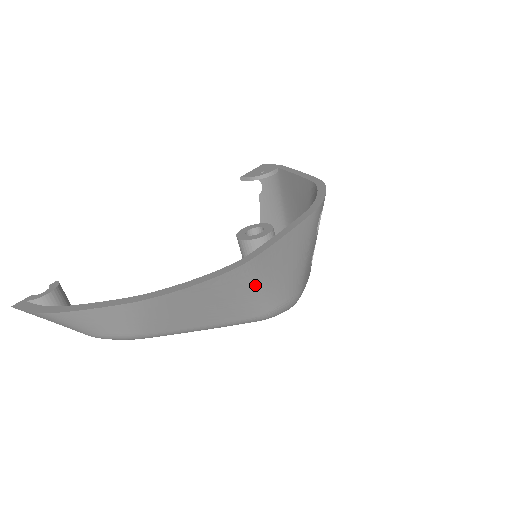
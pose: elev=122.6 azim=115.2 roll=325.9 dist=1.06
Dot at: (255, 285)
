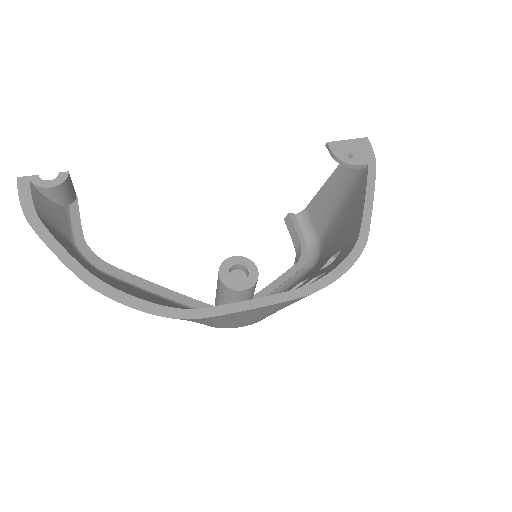
Dot at: (198, 322)
